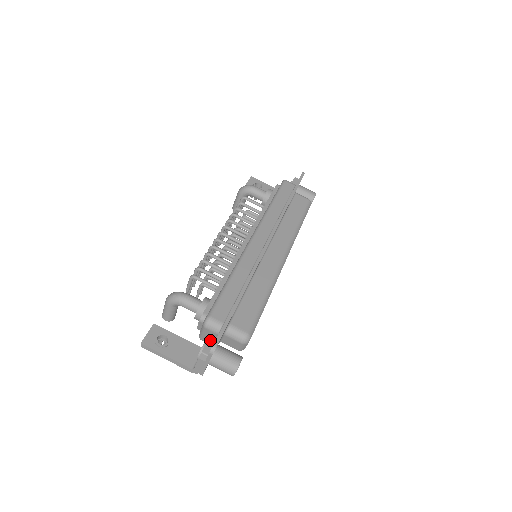
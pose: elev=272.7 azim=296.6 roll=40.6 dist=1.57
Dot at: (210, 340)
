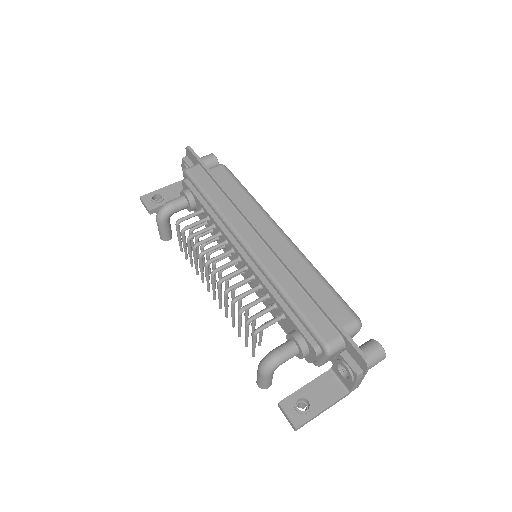
Dot at: (346, 359)
